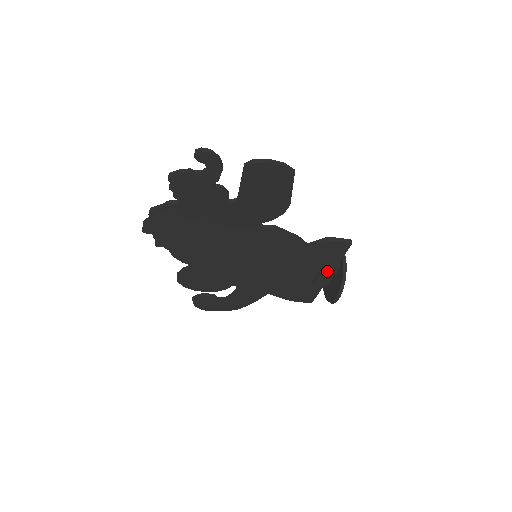
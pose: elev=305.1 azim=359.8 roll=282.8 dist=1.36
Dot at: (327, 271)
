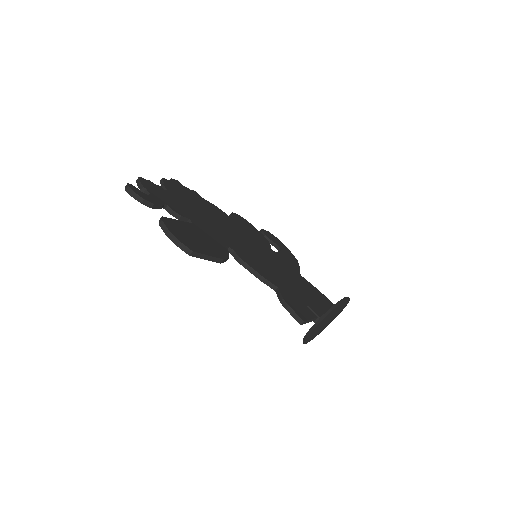
Dot at: occluded
